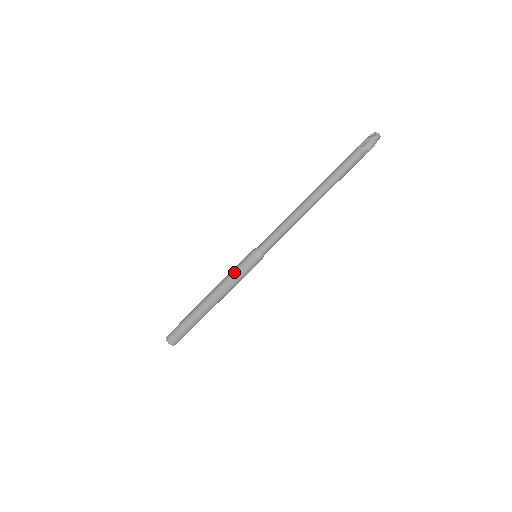
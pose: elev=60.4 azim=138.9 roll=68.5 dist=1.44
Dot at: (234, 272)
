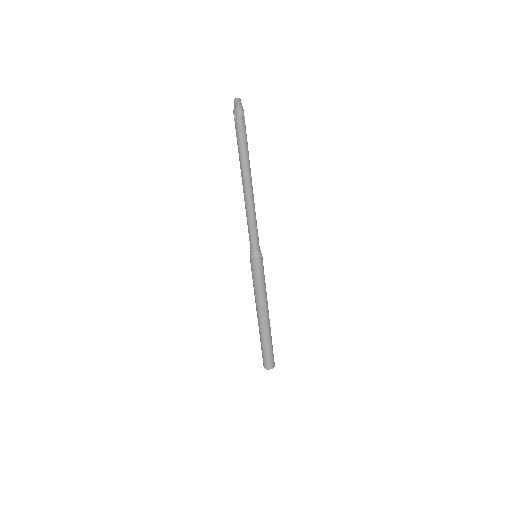
Dot at: (256, 281)
